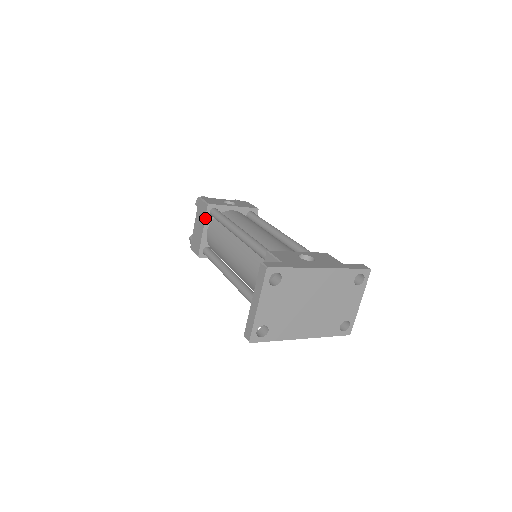
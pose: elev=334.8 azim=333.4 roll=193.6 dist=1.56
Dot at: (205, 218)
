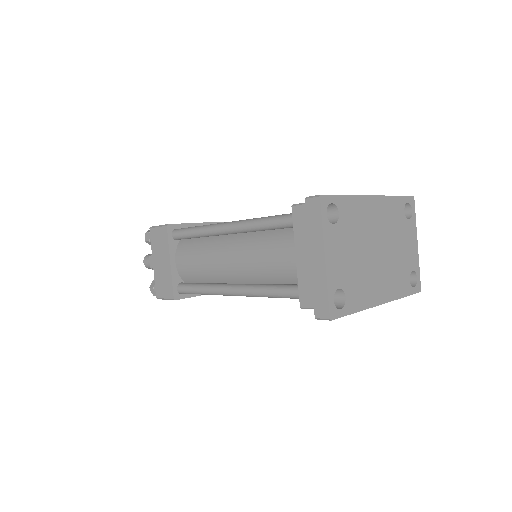
Dot at: (168, 244)
